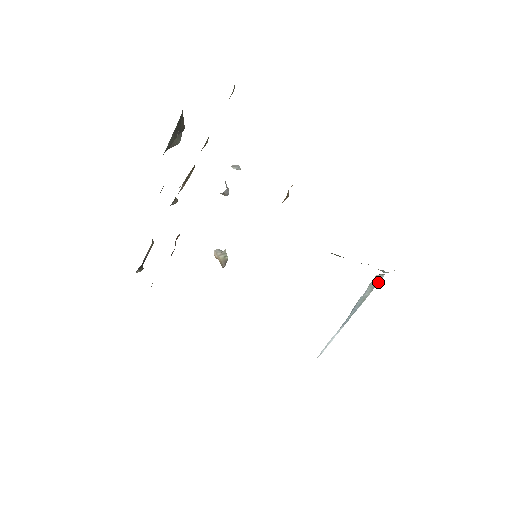
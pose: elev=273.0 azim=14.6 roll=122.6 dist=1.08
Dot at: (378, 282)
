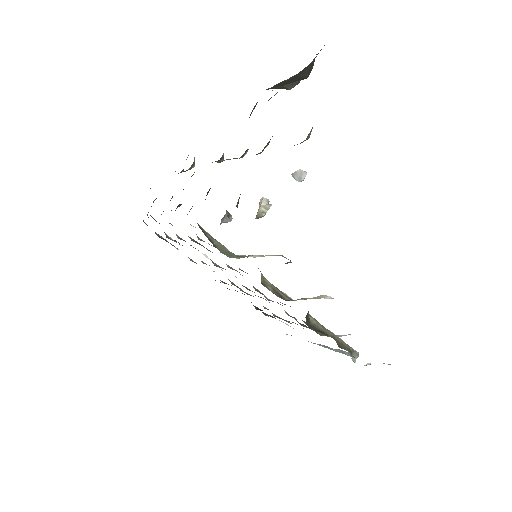
Dot at: (348, 355)
